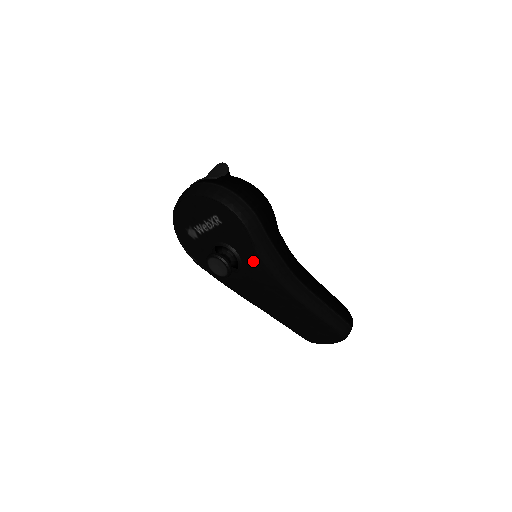
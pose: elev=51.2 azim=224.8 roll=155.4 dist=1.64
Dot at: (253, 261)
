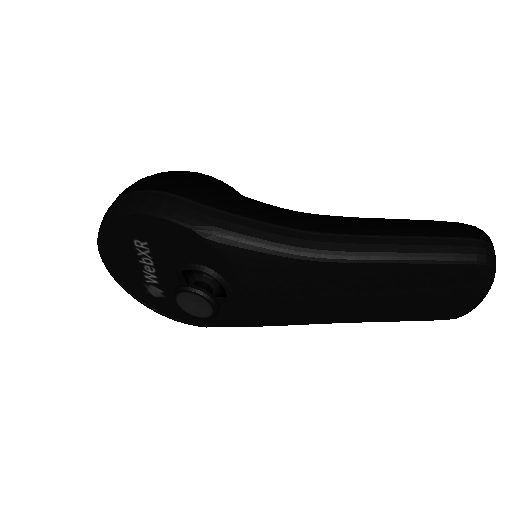
Dot at: (219, 256)
